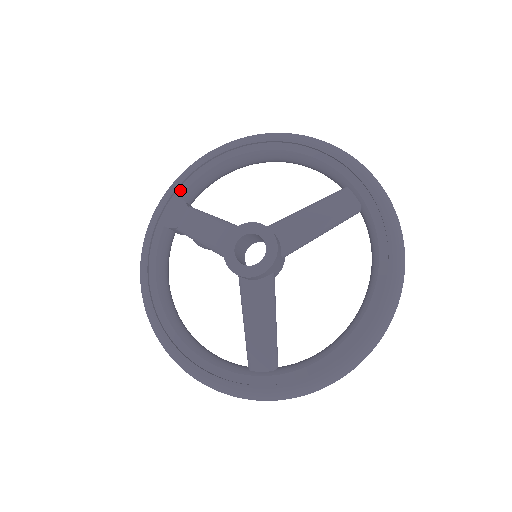
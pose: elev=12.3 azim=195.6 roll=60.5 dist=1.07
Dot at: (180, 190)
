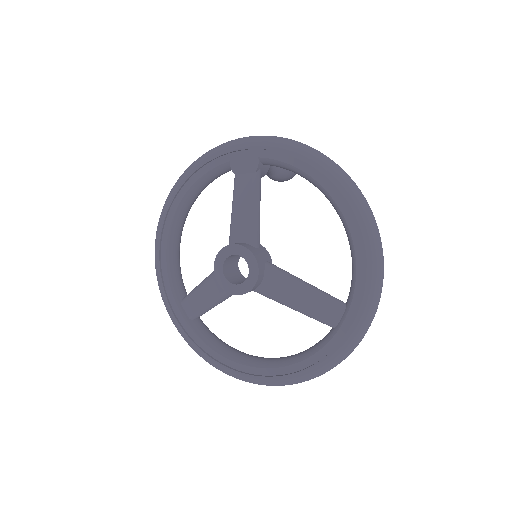
Dot at: (265, 153)
